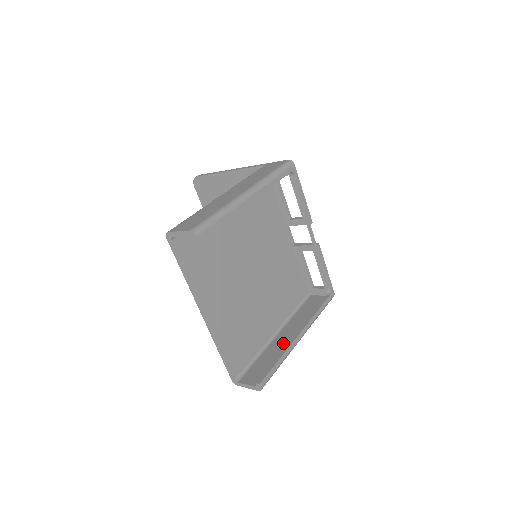
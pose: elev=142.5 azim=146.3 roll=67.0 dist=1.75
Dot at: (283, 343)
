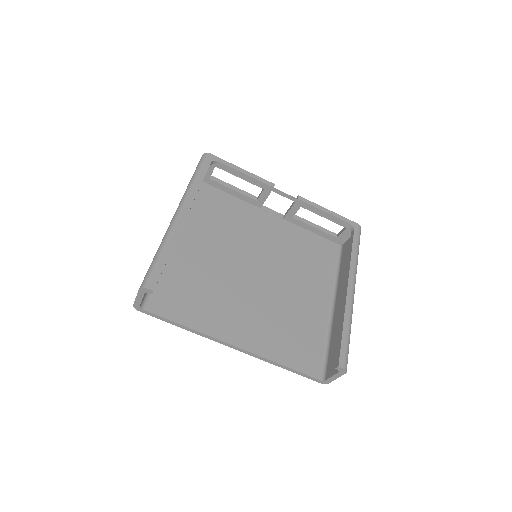
Dot at: (341, 309)
